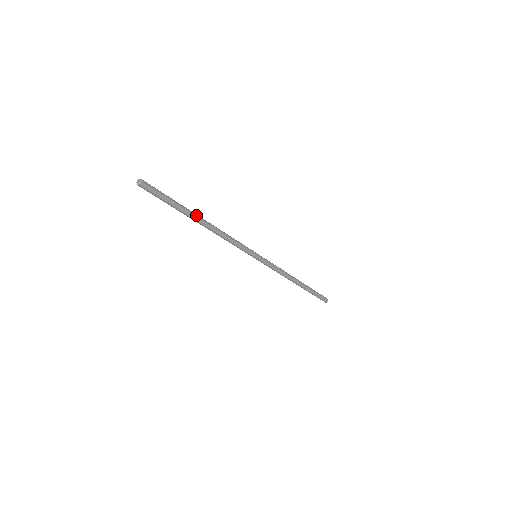
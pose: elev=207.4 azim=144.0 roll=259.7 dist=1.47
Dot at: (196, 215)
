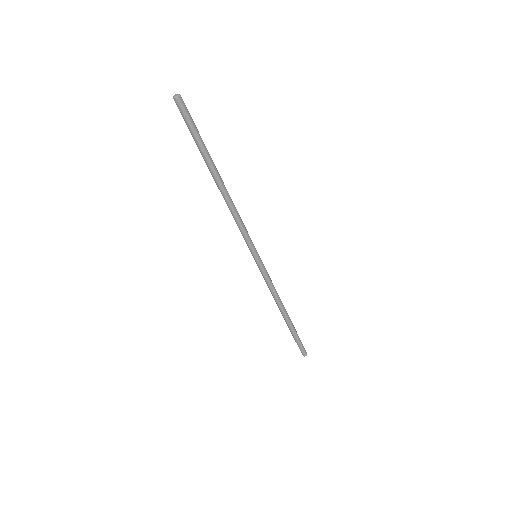
Dot at: (216, 168)
